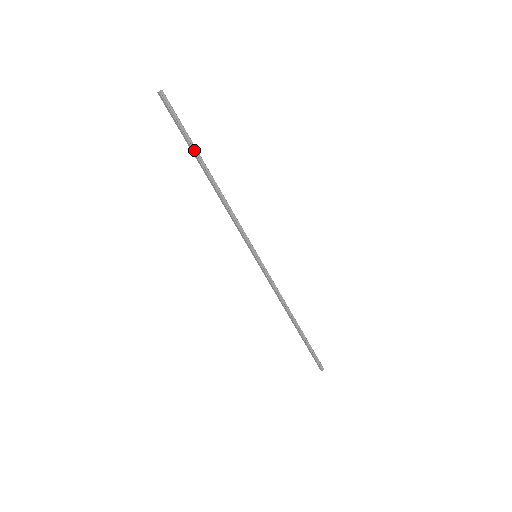
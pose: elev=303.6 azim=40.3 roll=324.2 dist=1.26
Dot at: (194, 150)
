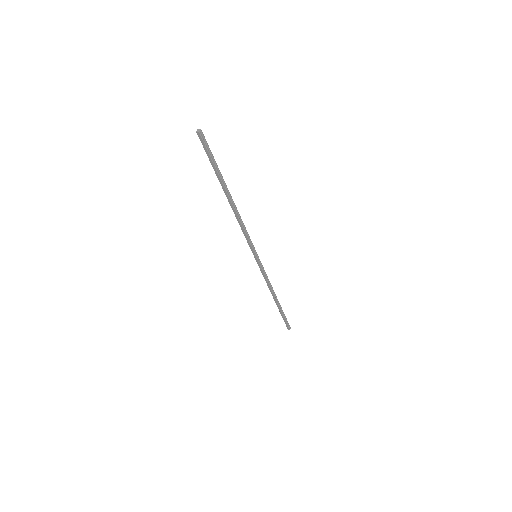
Dot at: (221, 179)
